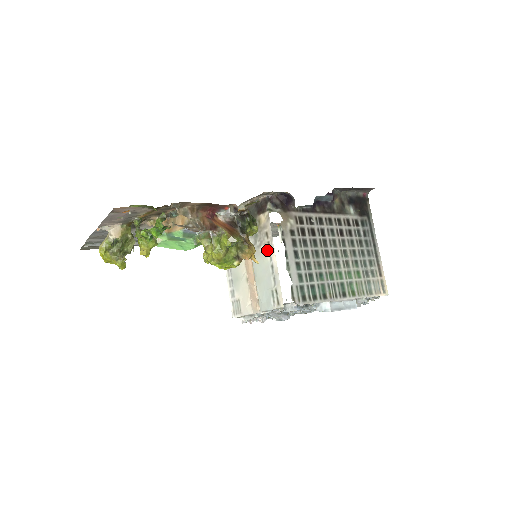
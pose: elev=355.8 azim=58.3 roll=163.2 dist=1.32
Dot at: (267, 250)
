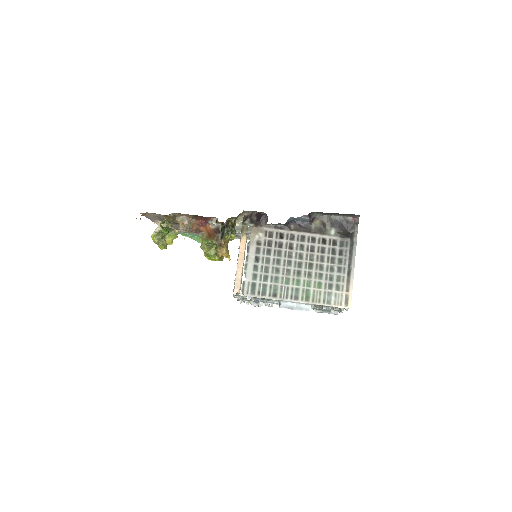
Dot at: occluded
